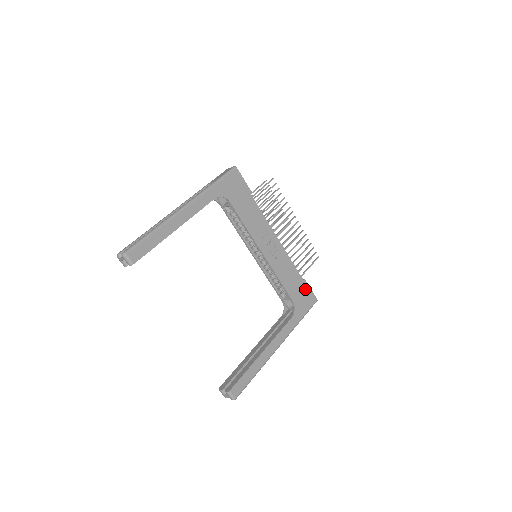
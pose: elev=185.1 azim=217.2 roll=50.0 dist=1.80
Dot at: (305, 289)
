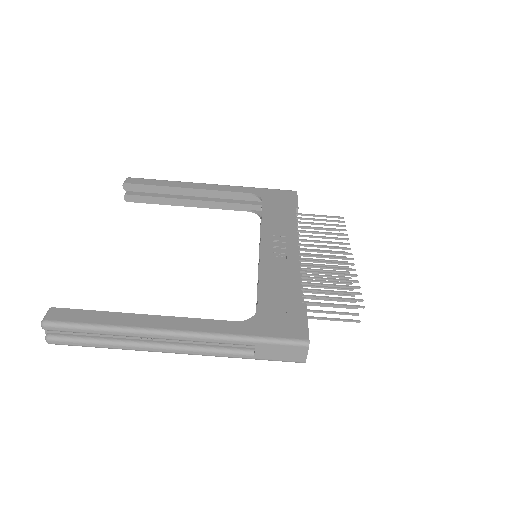
Dot at: (296, 313)
